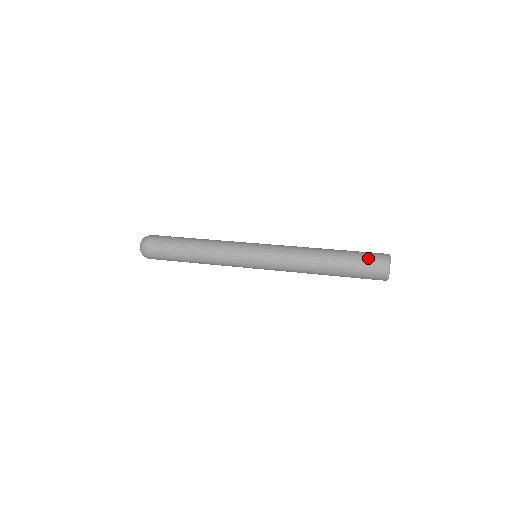
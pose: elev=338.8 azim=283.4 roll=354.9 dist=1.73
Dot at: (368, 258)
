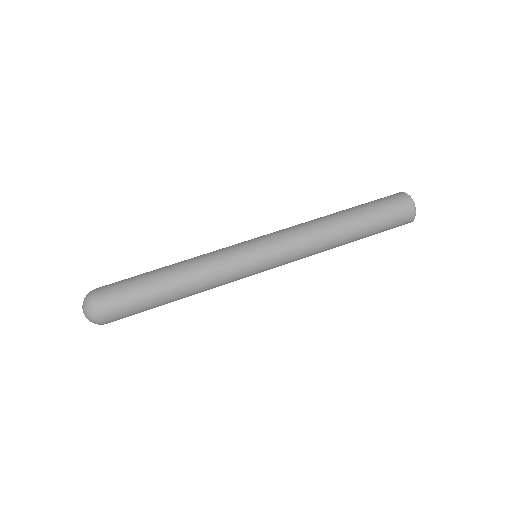
Dot at: (386, 200)
